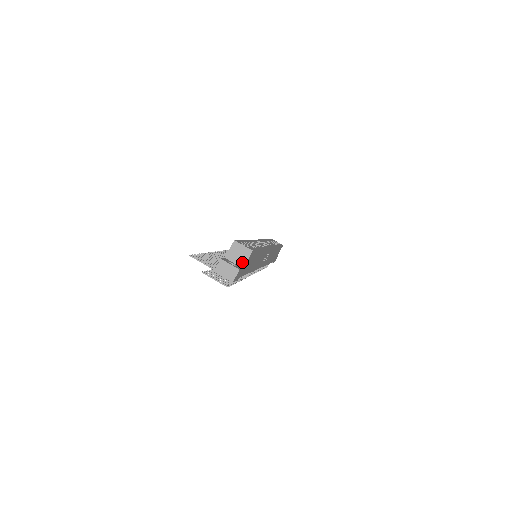
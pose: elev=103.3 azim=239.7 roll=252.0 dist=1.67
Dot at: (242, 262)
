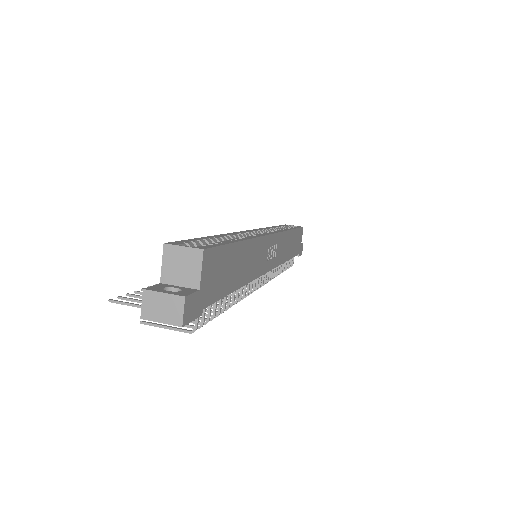
Dot at: (193, 279)
